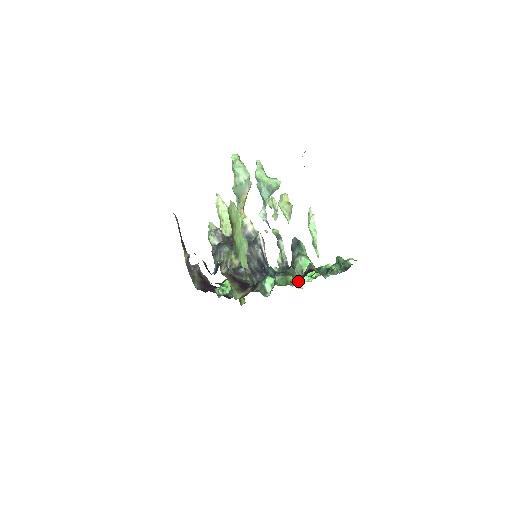
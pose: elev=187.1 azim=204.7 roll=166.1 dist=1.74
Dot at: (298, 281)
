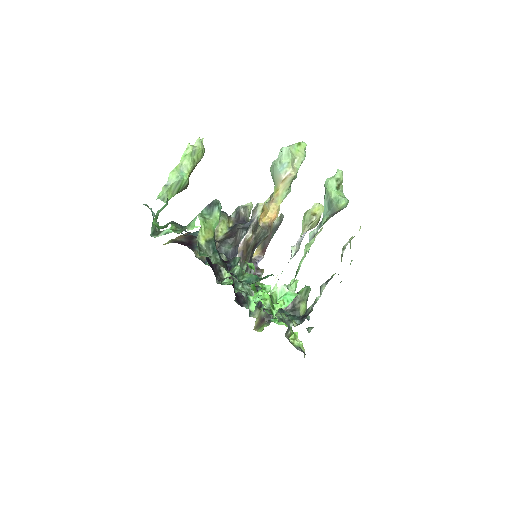
Dot at: occluded
